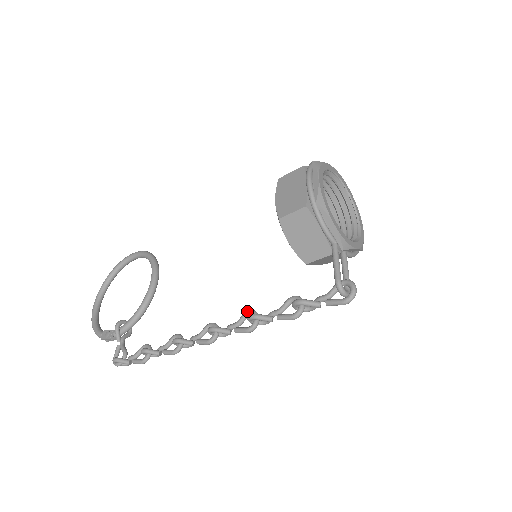
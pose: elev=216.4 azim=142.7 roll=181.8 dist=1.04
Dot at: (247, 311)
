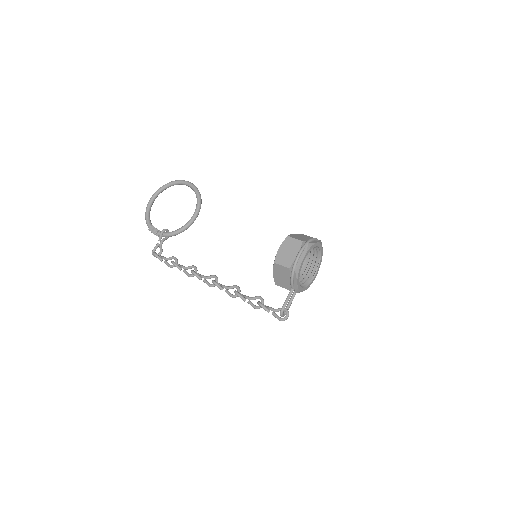
Dot at: (236, 286)
